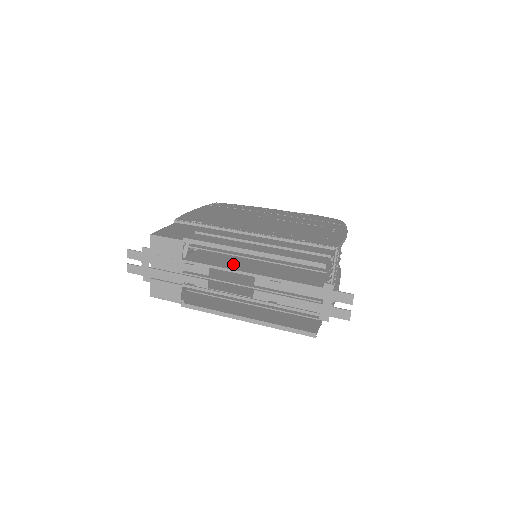
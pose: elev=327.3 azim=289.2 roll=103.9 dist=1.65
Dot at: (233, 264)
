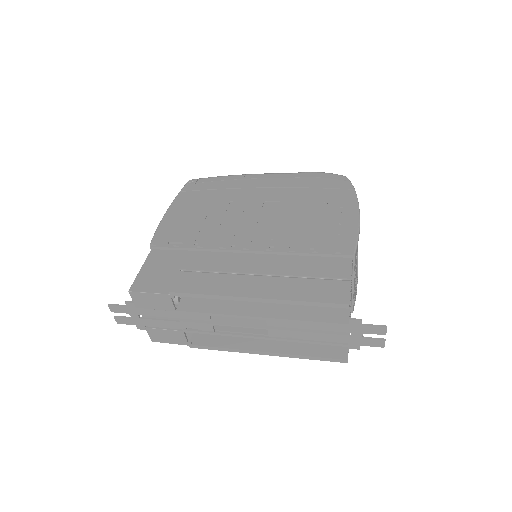
Dot at: (236, 303)
